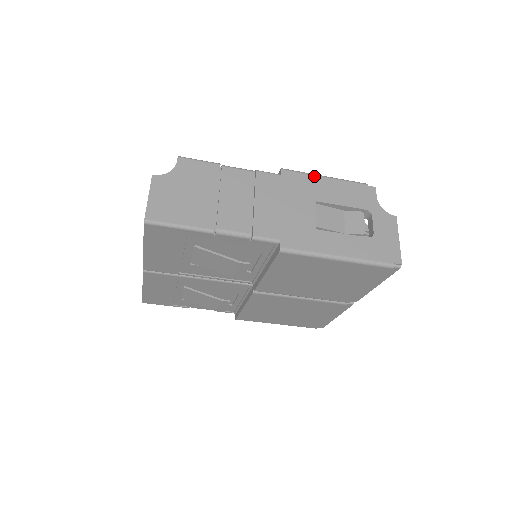
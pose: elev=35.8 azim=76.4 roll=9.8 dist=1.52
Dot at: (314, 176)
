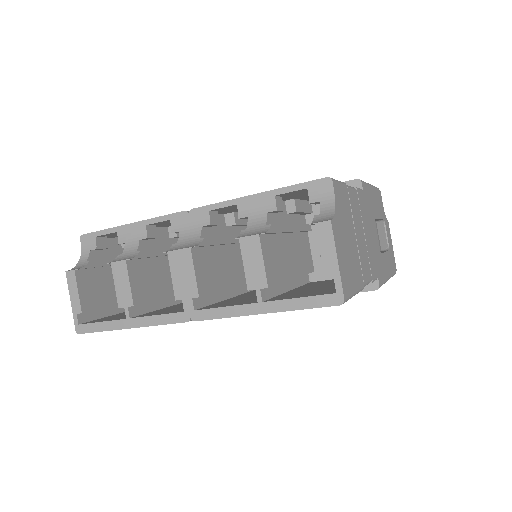
Dot at: (369, 186)
